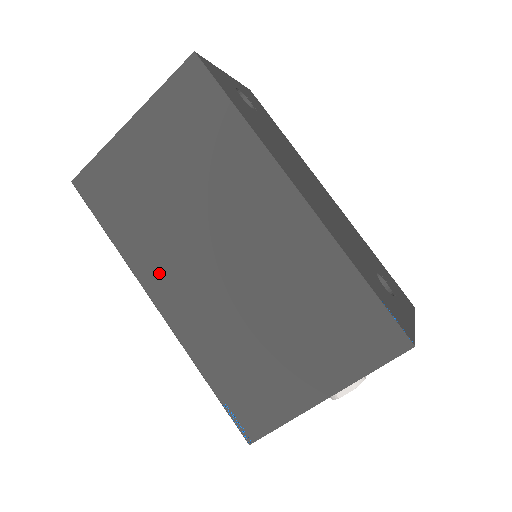
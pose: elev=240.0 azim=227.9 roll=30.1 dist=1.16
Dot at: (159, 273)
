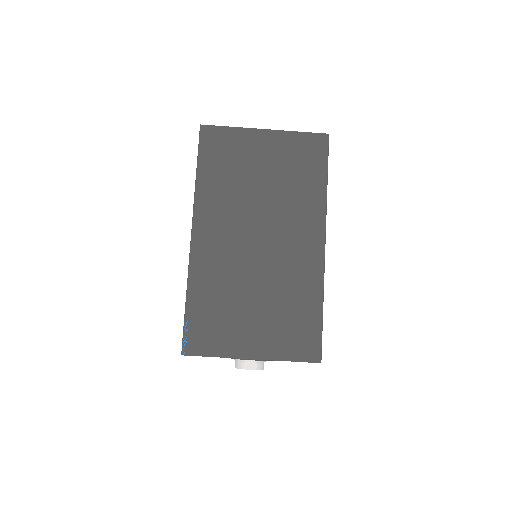
Dot at: (211, 218)
